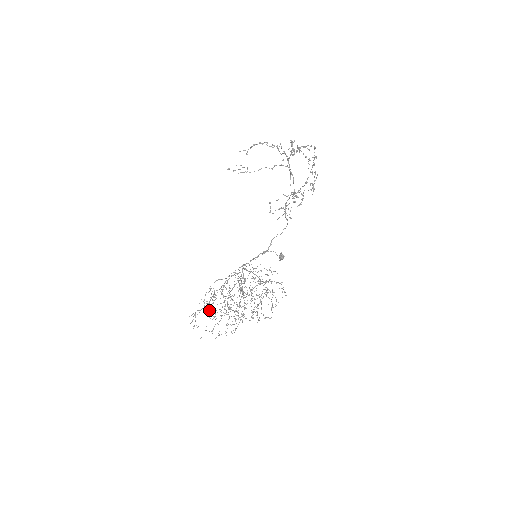
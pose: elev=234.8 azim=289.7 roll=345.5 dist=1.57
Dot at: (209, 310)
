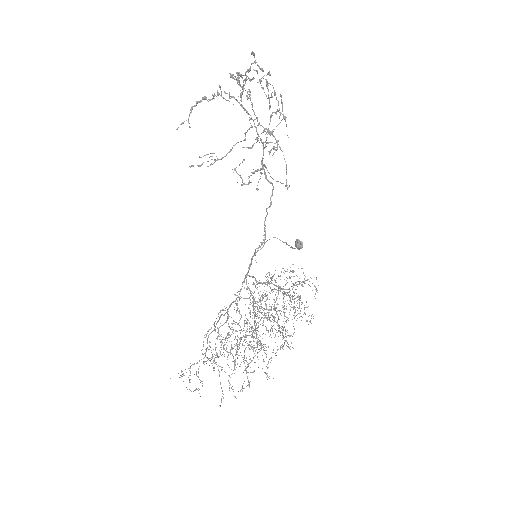
Dot at: (208, 359)
